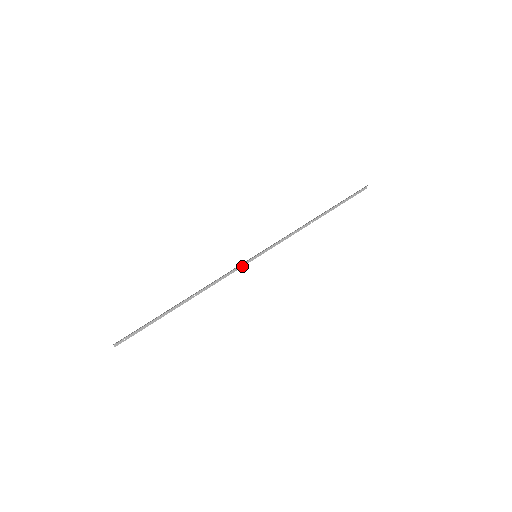
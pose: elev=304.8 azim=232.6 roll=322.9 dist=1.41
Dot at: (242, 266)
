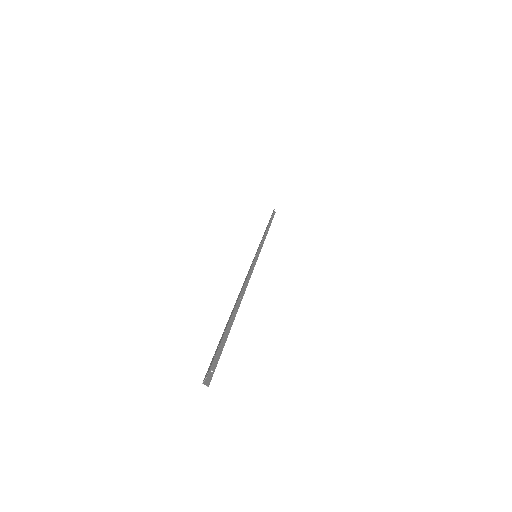
Dot at: (253, 266)
